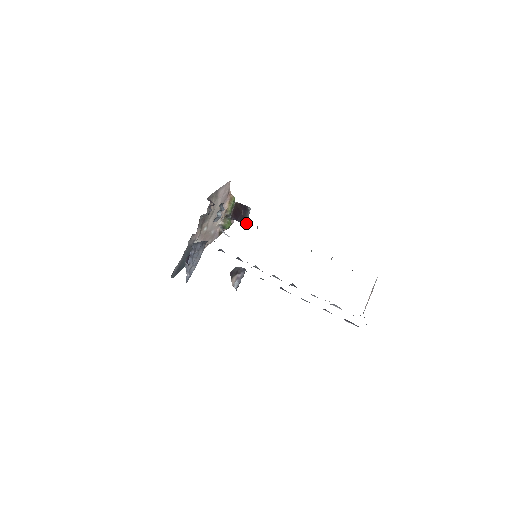
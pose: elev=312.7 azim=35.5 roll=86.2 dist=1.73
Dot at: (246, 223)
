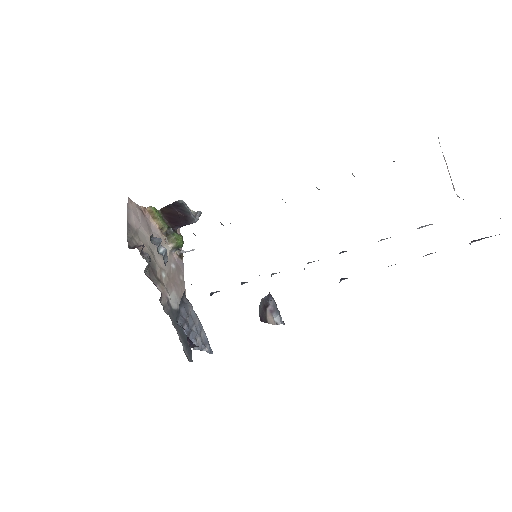
Dot at: (195, 219)
